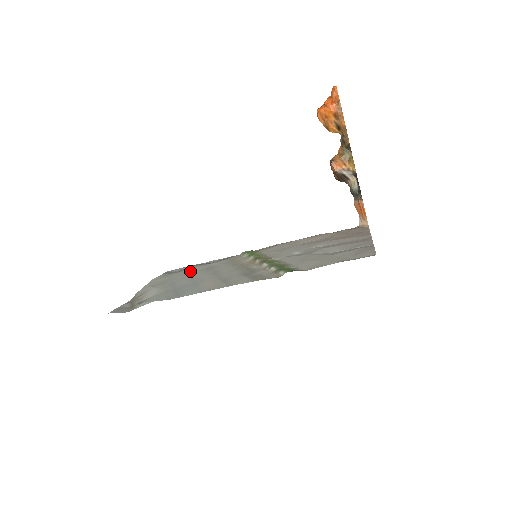
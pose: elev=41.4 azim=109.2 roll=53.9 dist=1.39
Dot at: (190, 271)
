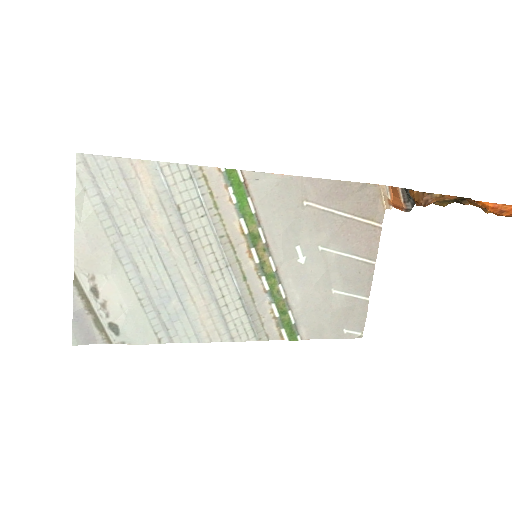
Dot at: (145, 210)
